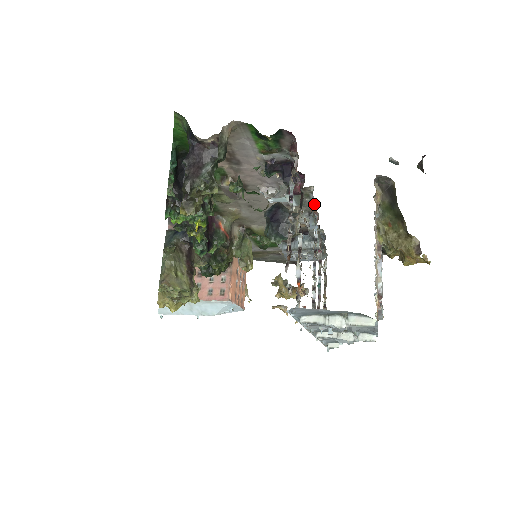
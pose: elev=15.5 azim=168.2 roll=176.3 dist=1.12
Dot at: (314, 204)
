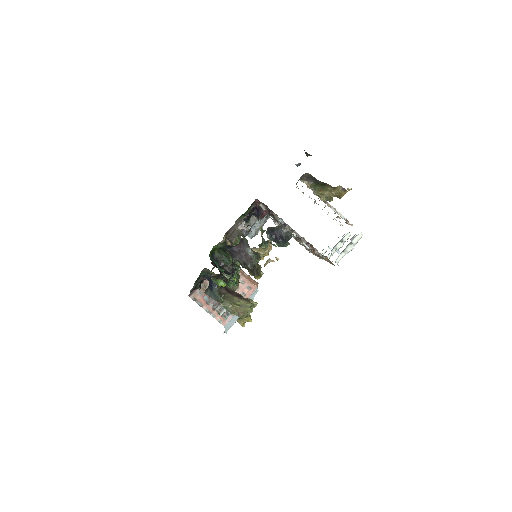
Dot at: occluded
